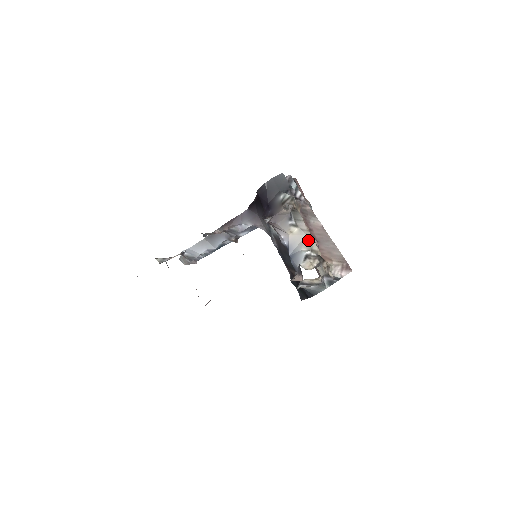
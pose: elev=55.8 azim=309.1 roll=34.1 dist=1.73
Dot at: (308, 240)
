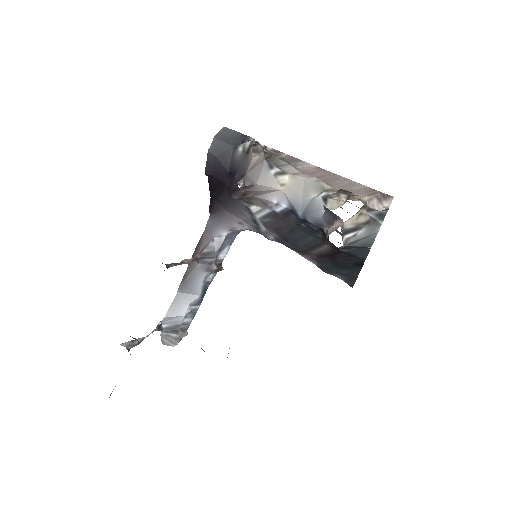
Dot at: (311, 182)
